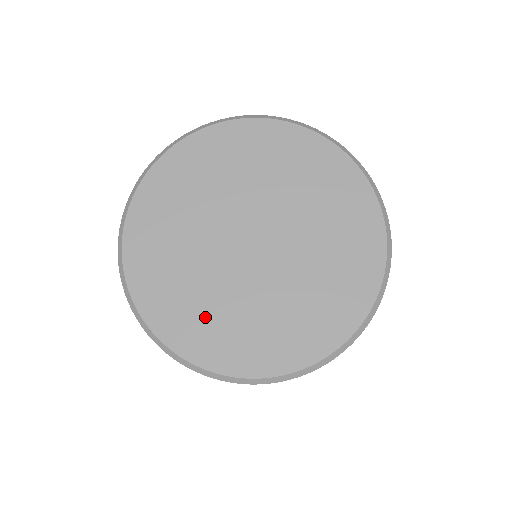
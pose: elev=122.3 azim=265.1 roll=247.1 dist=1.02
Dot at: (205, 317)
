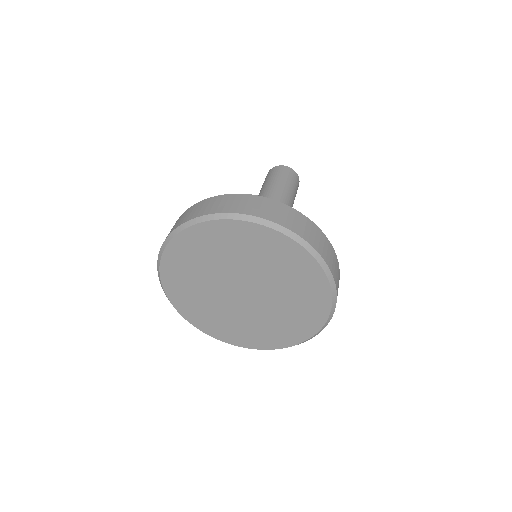
Dot at: (217, 321)
